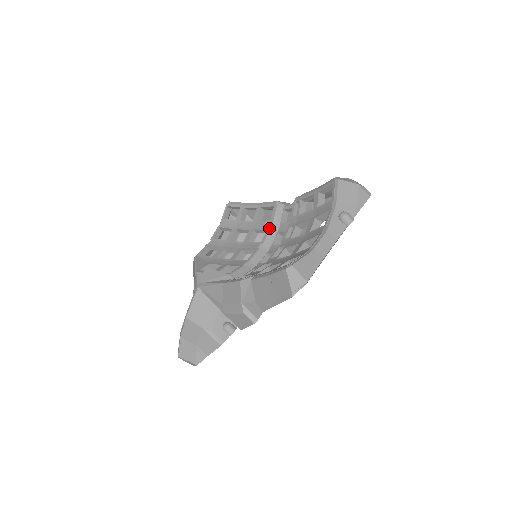
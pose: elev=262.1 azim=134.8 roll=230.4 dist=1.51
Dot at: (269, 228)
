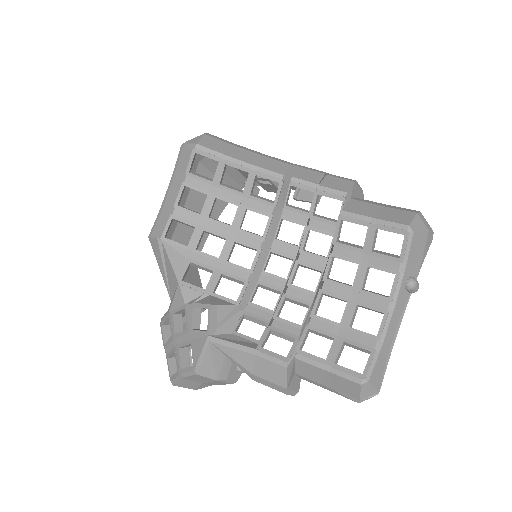
Dot at: (272, 216)
